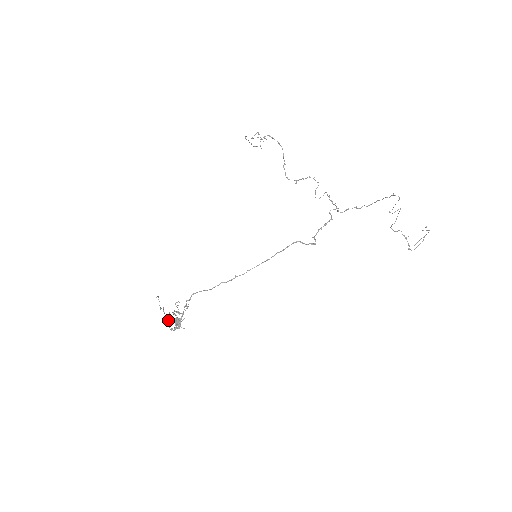
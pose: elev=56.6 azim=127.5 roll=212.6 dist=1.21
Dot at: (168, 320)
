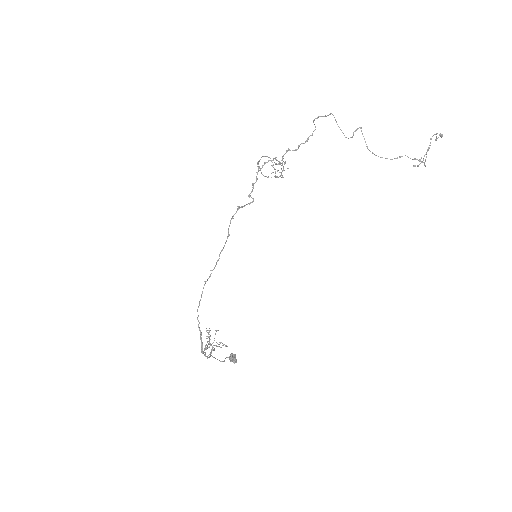
Dot at: (211, 352)
